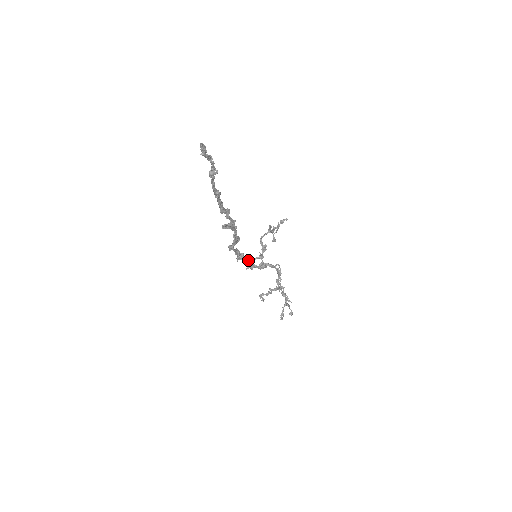
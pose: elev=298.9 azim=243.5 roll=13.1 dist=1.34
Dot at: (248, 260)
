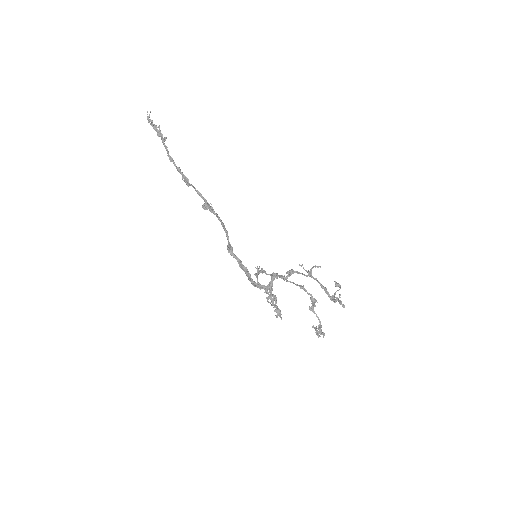
Dot at: (262, 285)
